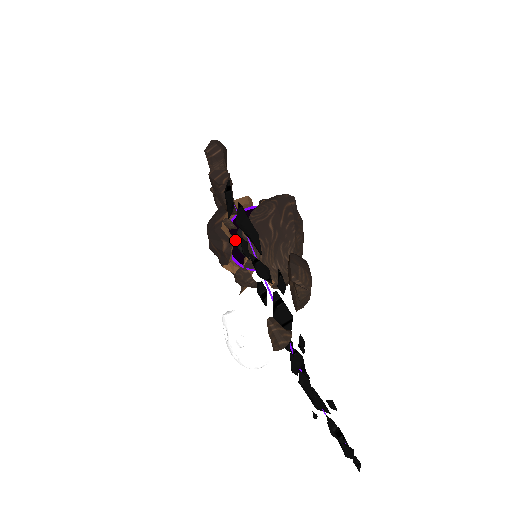
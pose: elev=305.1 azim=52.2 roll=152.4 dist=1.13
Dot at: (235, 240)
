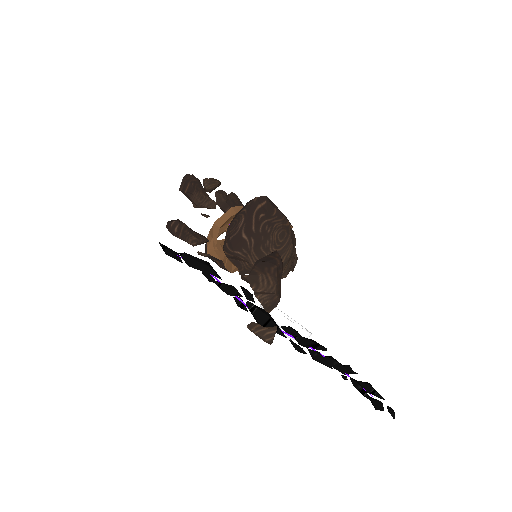
Dot at: occluded
